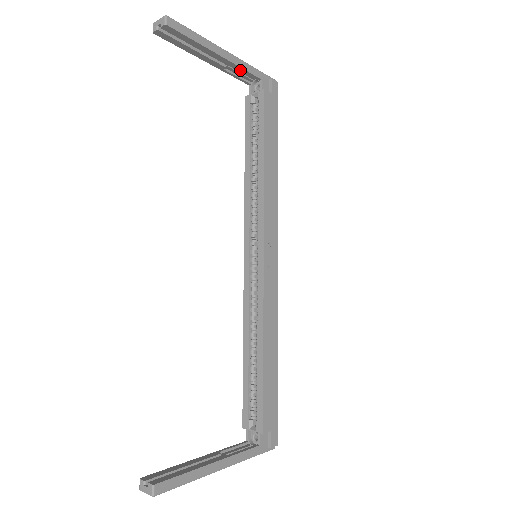
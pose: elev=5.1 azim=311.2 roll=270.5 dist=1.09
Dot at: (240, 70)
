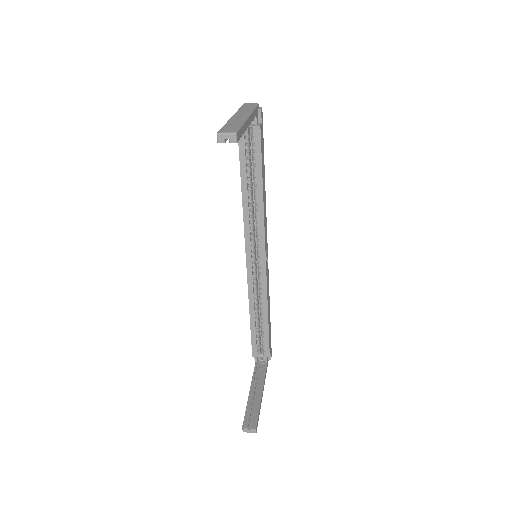
Dot at: occluded
